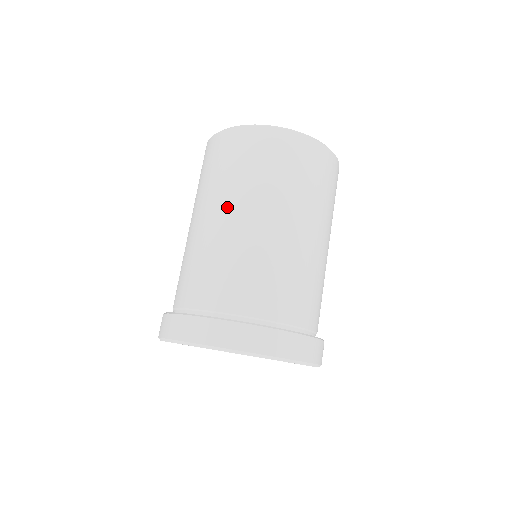
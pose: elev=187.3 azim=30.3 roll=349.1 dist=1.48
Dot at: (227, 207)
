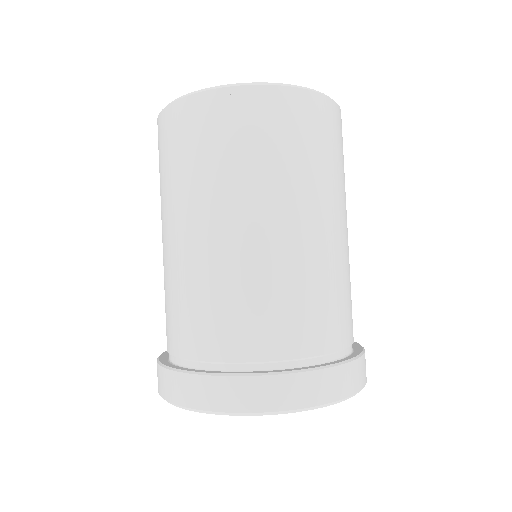
Dot at: (305, 211)
